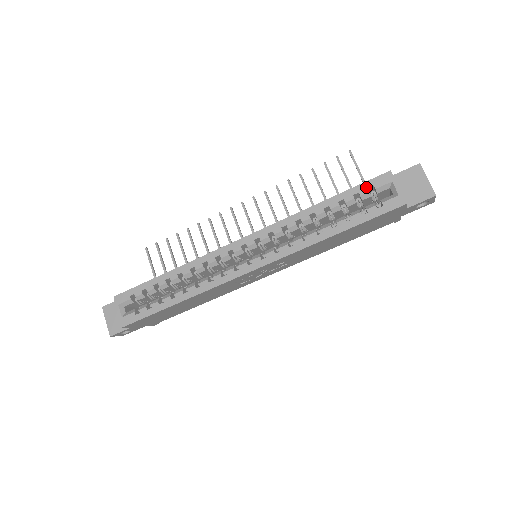
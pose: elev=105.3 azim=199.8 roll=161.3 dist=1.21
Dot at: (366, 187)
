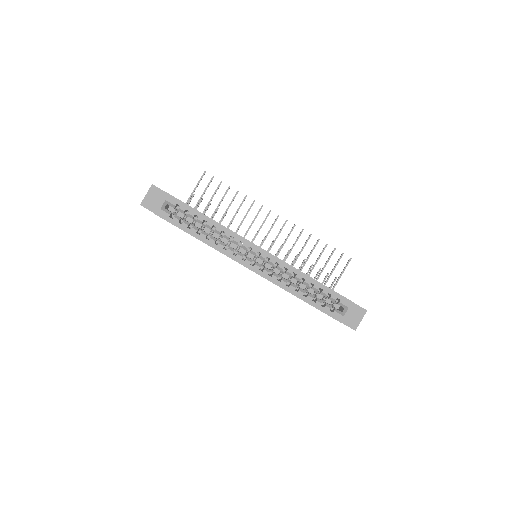
Dot at: (337, 297)
